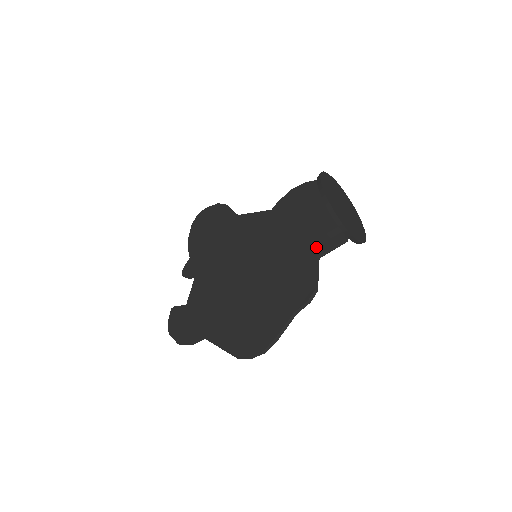
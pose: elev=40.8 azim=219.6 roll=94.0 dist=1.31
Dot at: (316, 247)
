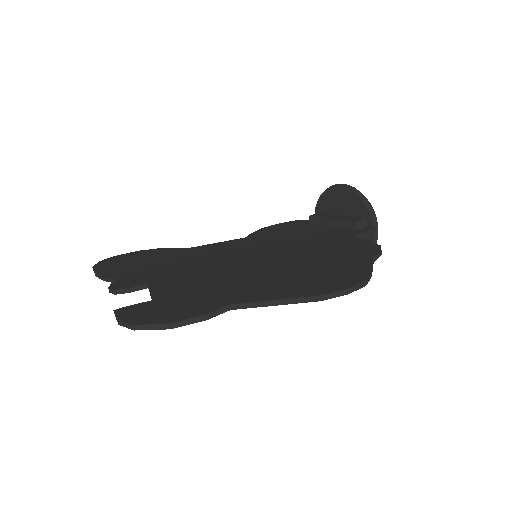
Dot at: (345, 235)
